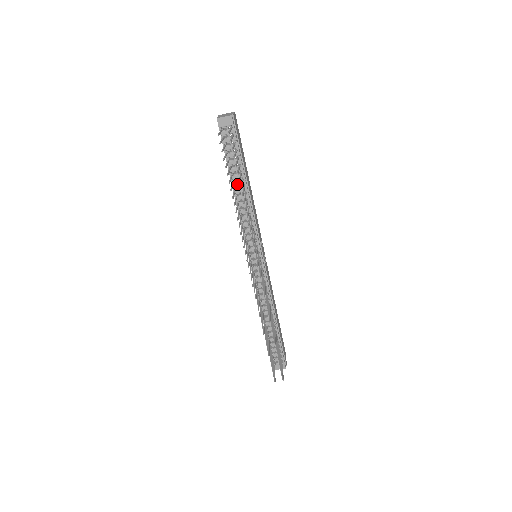
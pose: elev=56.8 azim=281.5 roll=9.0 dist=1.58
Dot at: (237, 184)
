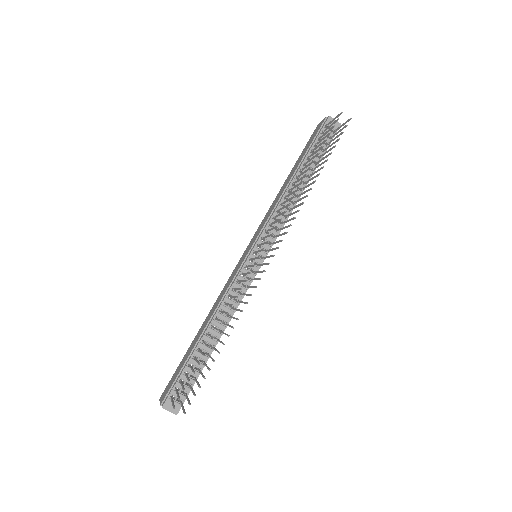
Dot at: (301, 176)
